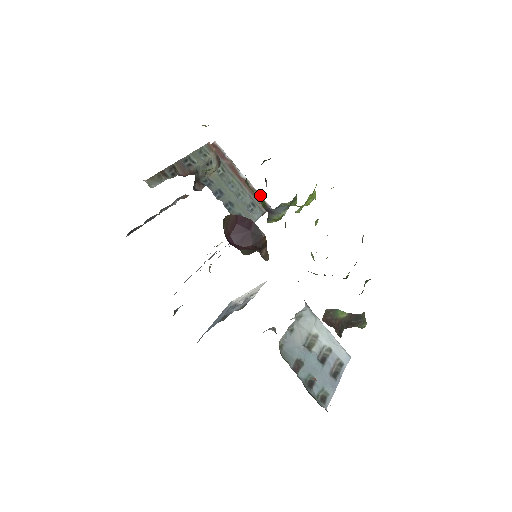
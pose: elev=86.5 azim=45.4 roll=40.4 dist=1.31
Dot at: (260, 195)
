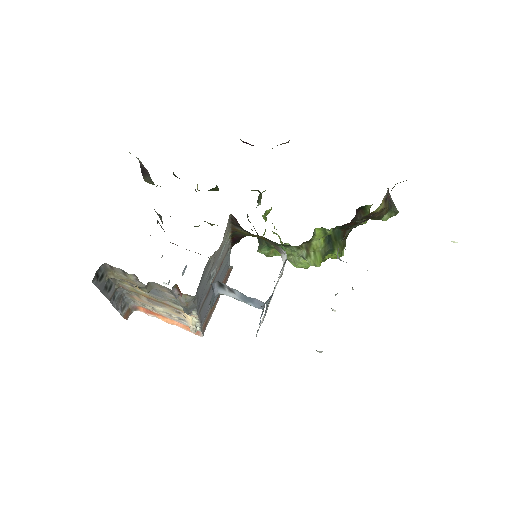
Dot at: occluded
